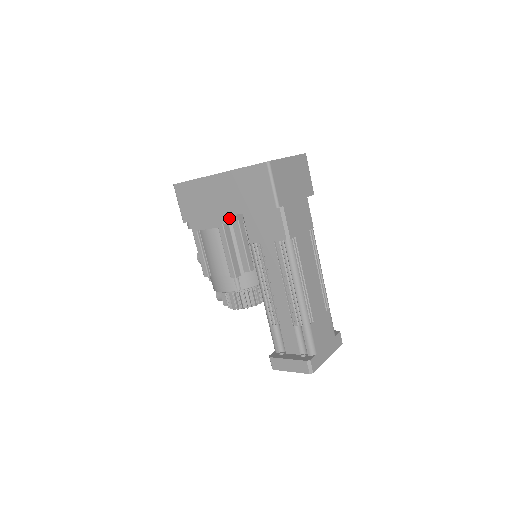
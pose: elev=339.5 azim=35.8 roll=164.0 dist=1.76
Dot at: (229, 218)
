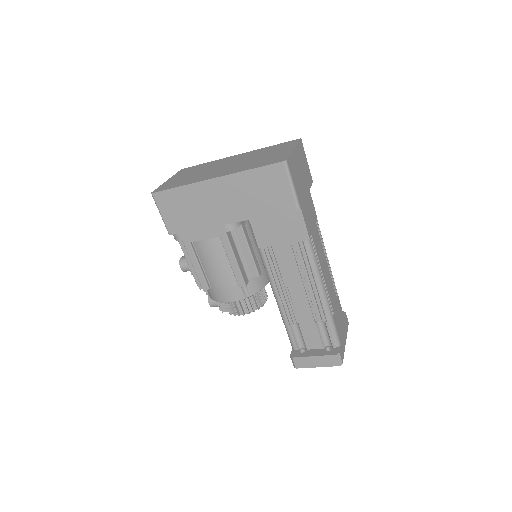
Dot at: (233, 225)
